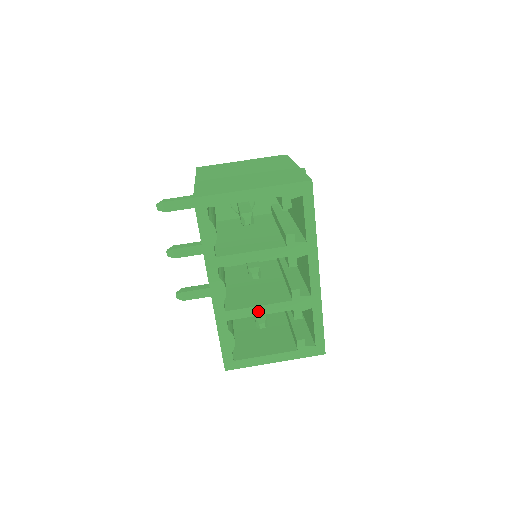
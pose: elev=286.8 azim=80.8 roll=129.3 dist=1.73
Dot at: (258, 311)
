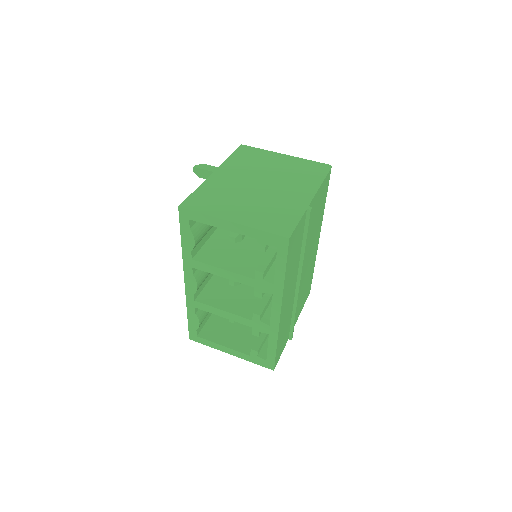
Dot at: (222, 313)
